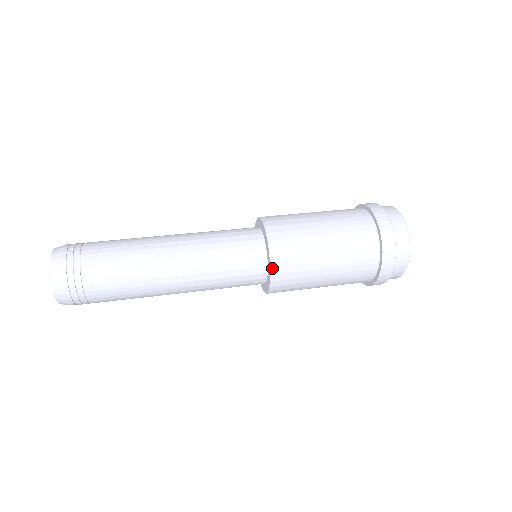
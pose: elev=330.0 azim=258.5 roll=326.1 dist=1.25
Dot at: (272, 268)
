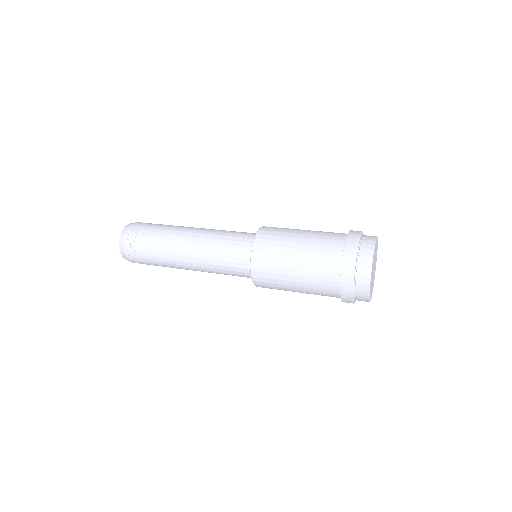
Dot at: (251, 266)
